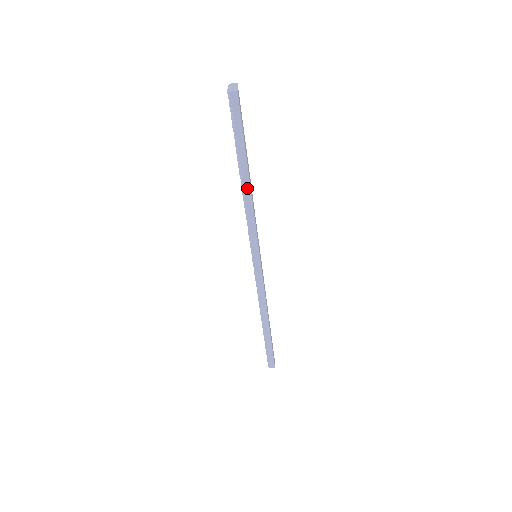
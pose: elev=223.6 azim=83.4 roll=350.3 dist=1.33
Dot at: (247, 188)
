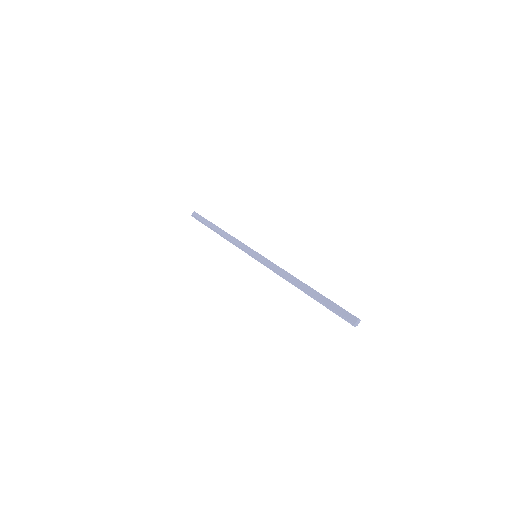
Dot at: (221, 232)
